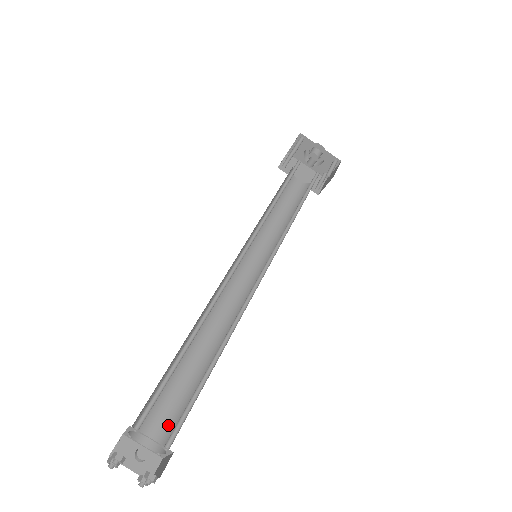
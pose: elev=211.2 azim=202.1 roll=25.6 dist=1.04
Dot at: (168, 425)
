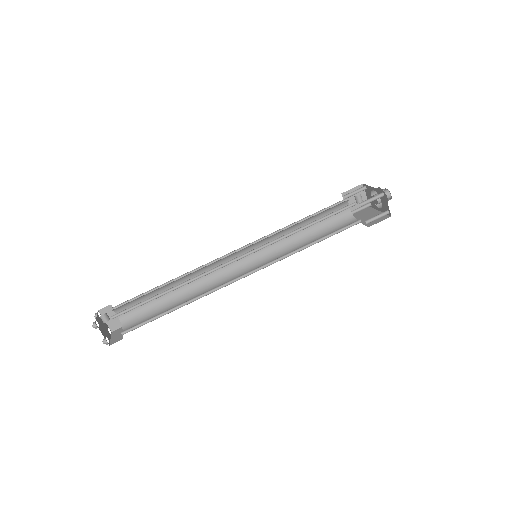
Dot at: (137, 325)
